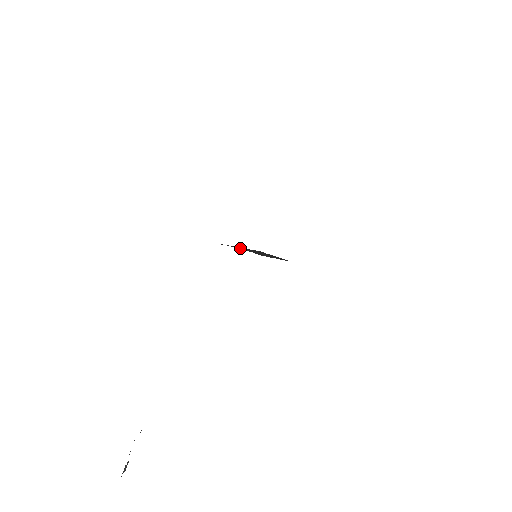
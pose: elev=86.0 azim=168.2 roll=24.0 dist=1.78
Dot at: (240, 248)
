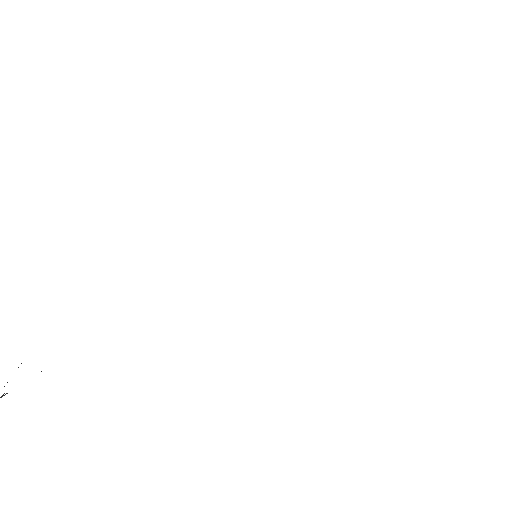
Dot at: occluded
